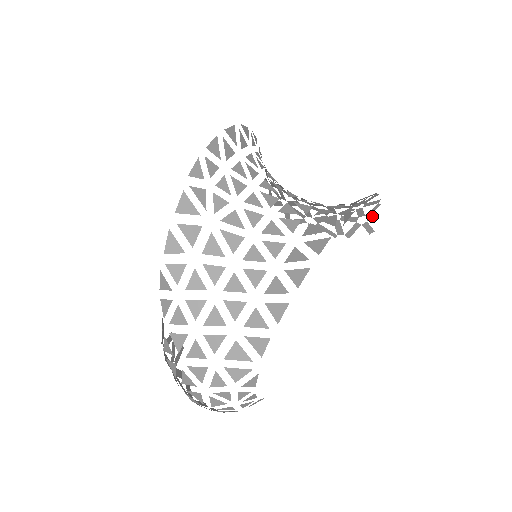
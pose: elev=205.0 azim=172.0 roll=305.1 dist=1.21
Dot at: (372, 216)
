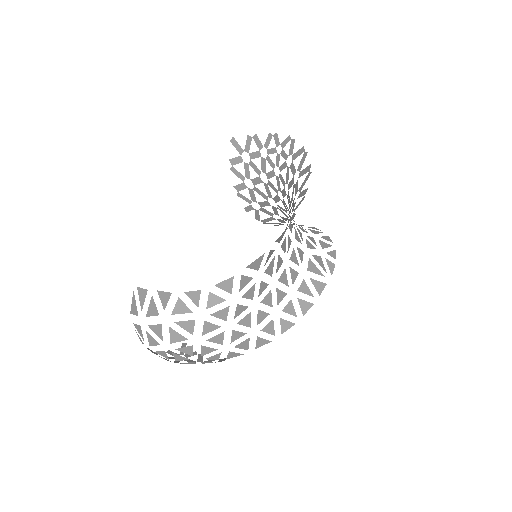
Dot at: occluded
